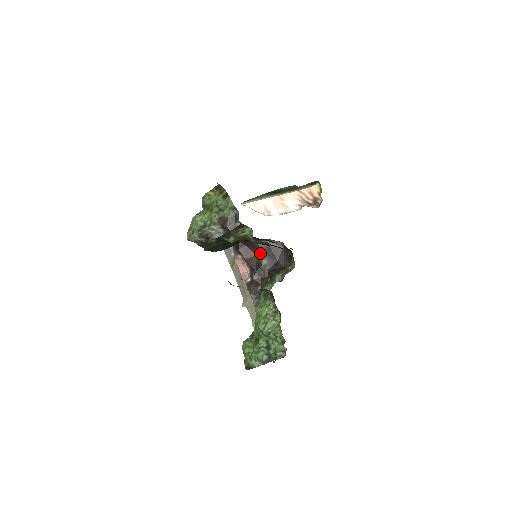
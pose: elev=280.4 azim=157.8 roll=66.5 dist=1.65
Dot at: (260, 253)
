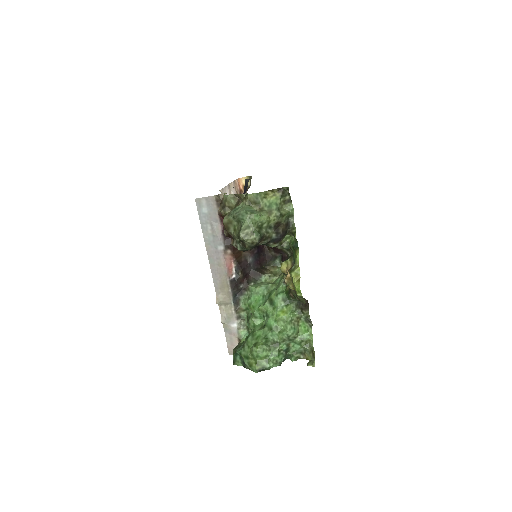
Dot at: (247, 251)
